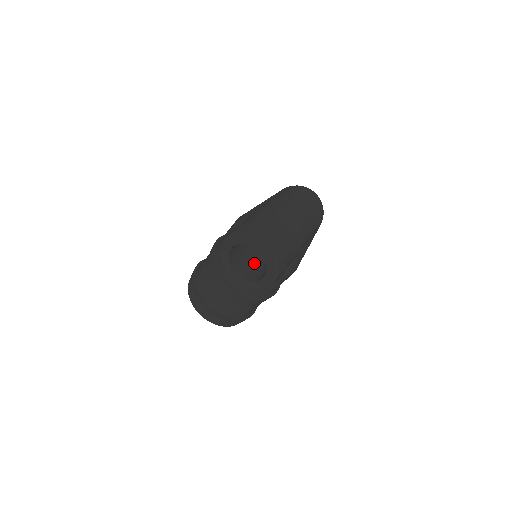
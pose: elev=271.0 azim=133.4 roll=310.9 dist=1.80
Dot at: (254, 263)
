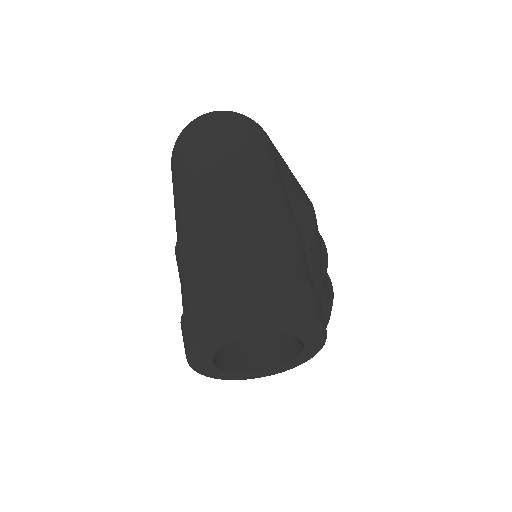
Dot at: occluded
